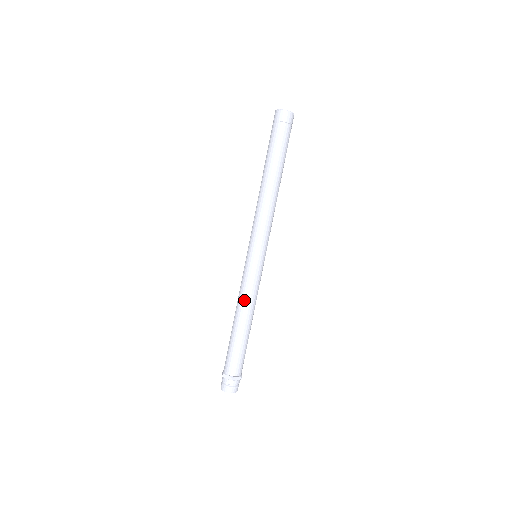
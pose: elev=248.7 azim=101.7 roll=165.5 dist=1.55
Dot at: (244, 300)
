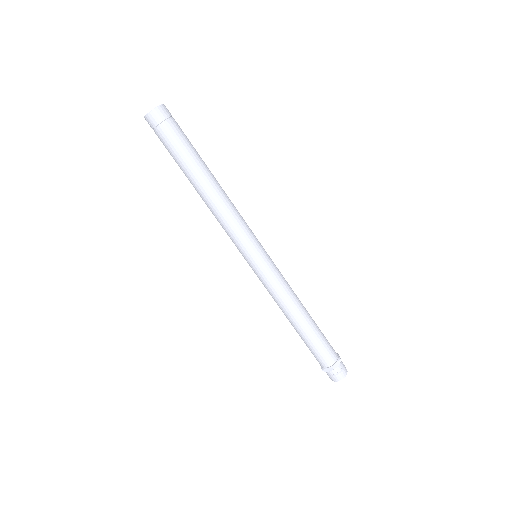
Dot at: (281, 302)
